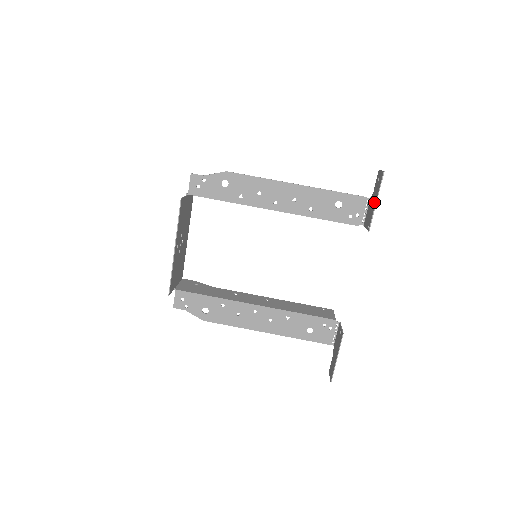
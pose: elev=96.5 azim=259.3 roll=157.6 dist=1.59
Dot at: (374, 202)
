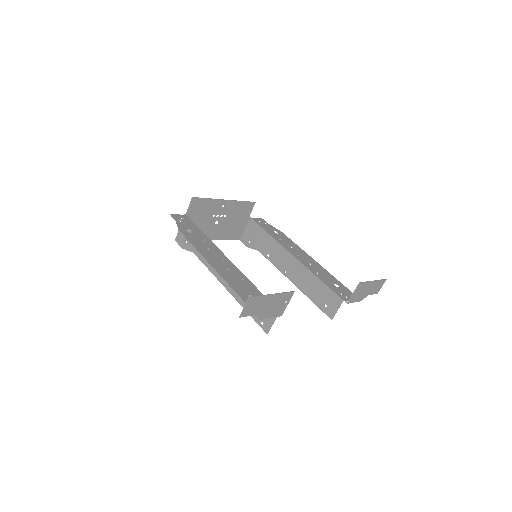
Dot at: (370, 284)
